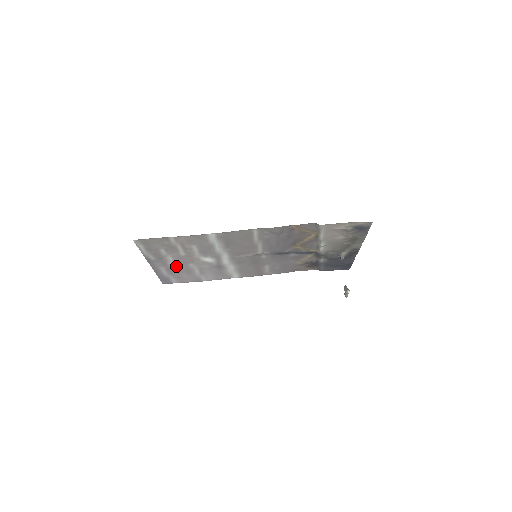
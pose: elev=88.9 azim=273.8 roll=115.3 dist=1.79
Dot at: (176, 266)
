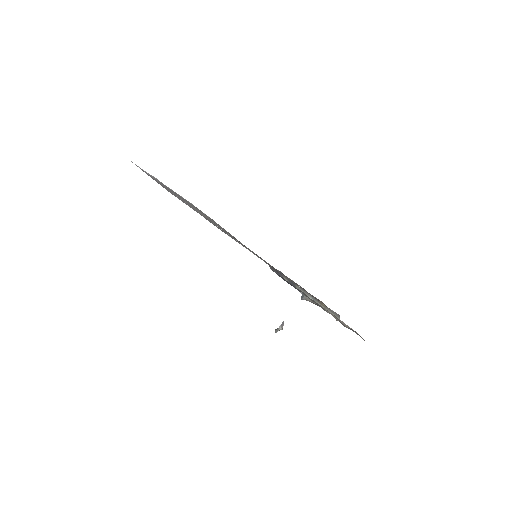
Dot at: occluded
